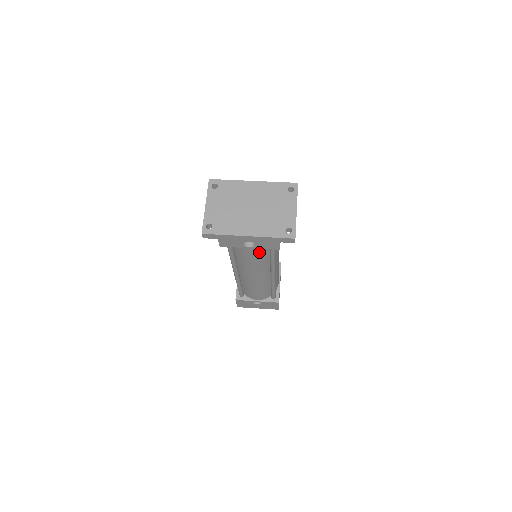
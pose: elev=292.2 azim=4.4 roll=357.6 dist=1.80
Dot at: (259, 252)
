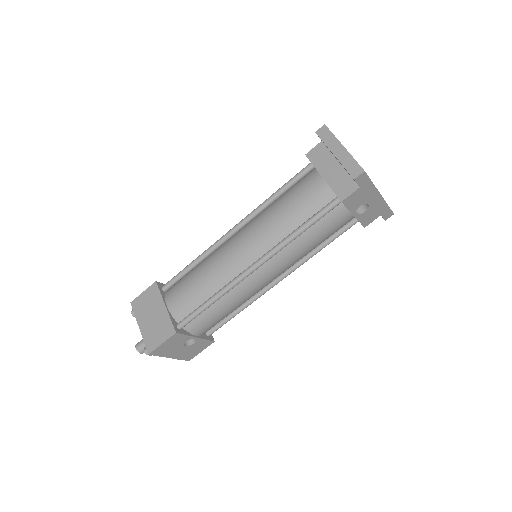
Dot at: (338, 229)
